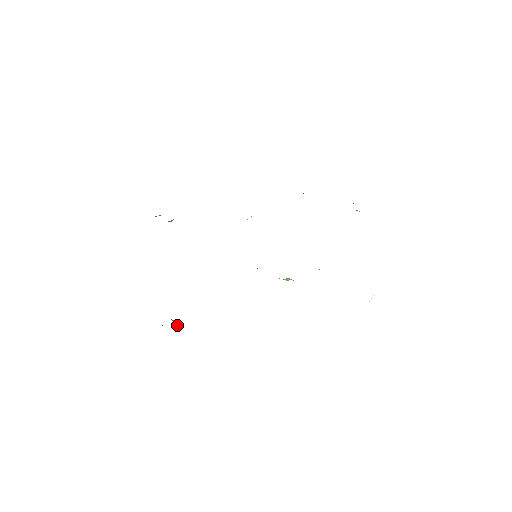
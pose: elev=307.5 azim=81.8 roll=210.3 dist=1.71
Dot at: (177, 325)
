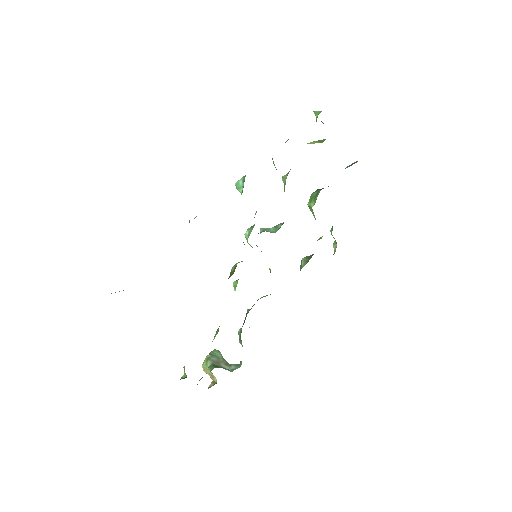
Dot at: (224, 363)
